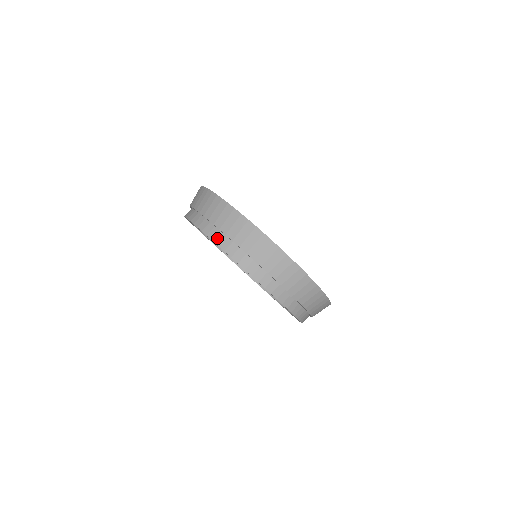
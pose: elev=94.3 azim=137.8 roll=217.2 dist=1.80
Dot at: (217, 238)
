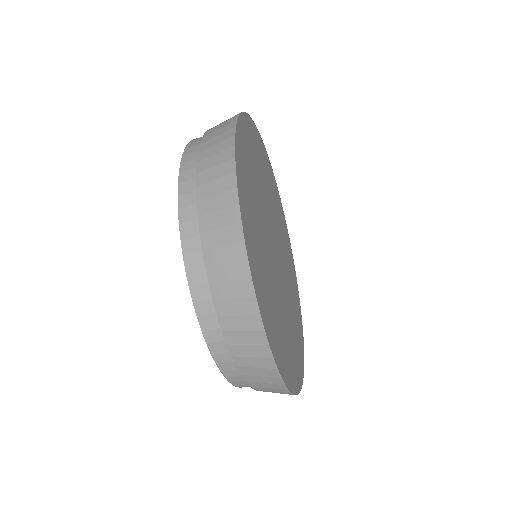
Dot at: (225, 366)
